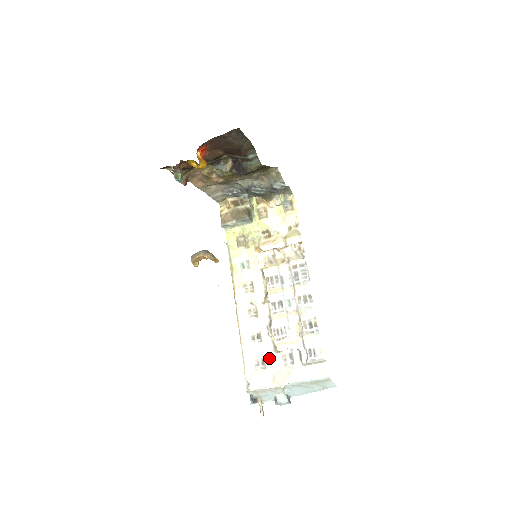
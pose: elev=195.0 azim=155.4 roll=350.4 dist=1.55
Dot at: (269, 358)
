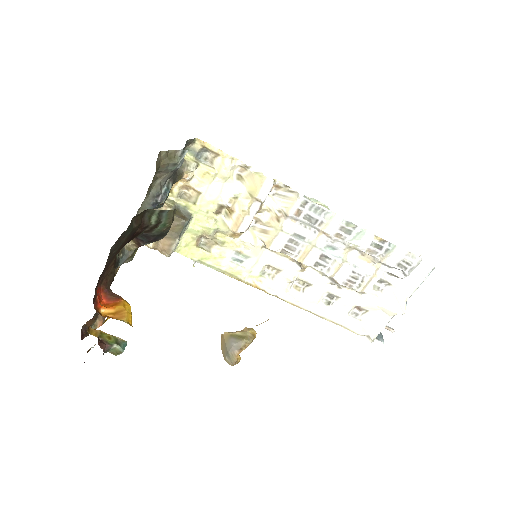
Dot at: (362, 303)
